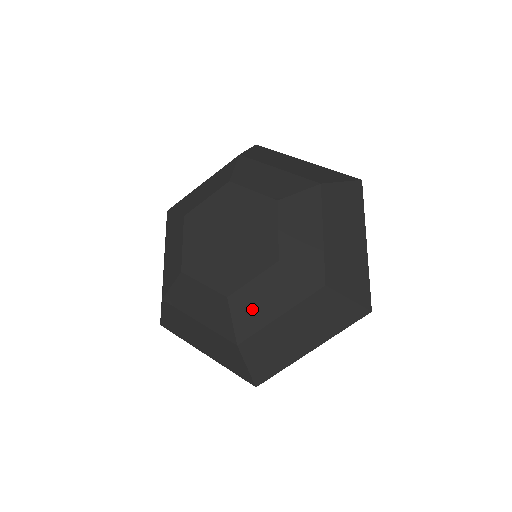
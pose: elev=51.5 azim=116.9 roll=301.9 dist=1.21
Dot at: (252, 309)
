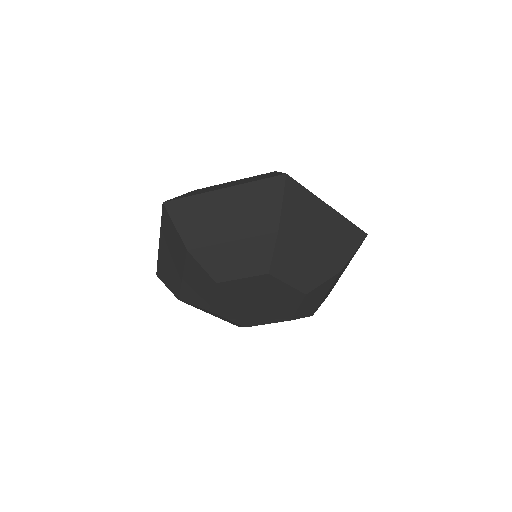
Dot at: occluded
